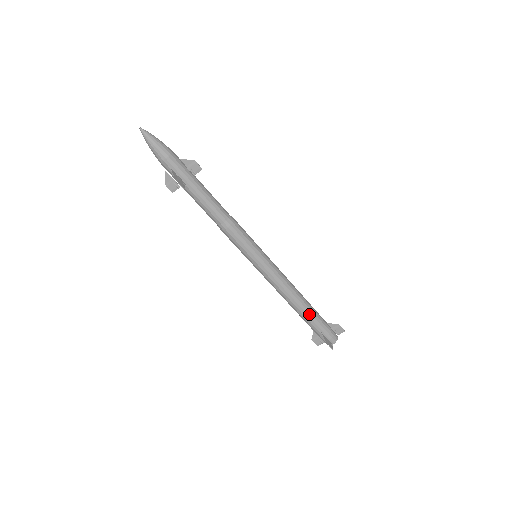
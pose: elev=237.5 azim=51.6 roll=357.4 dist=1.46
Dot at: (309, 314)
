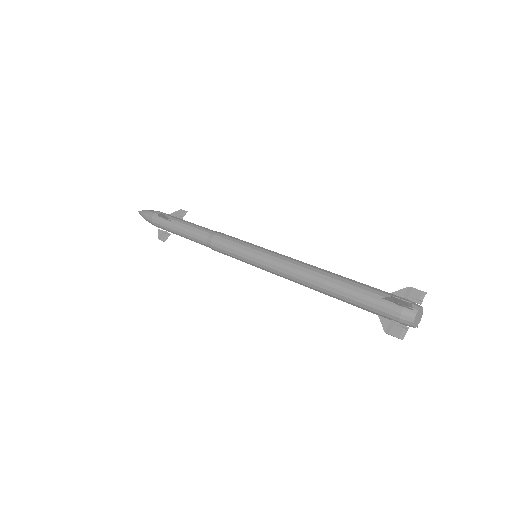
Dot at: (348, 282)
